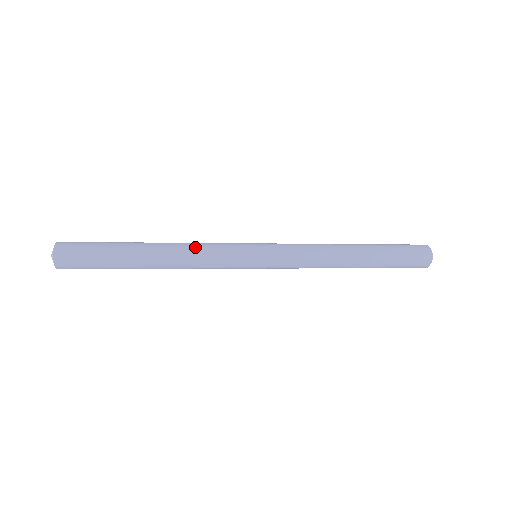
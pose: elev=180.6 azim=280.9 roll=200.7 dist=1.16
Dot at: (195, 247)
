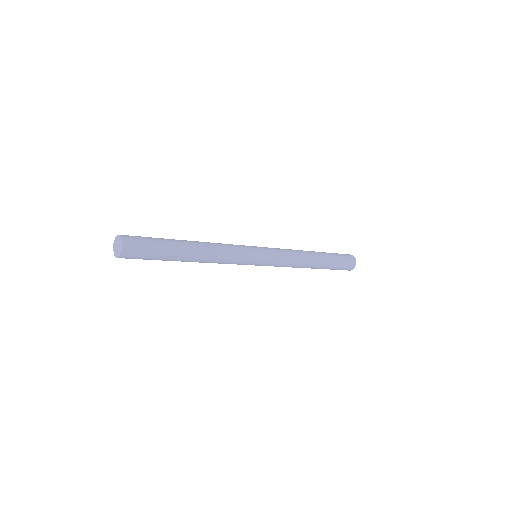
Dot at: (221, 245)
